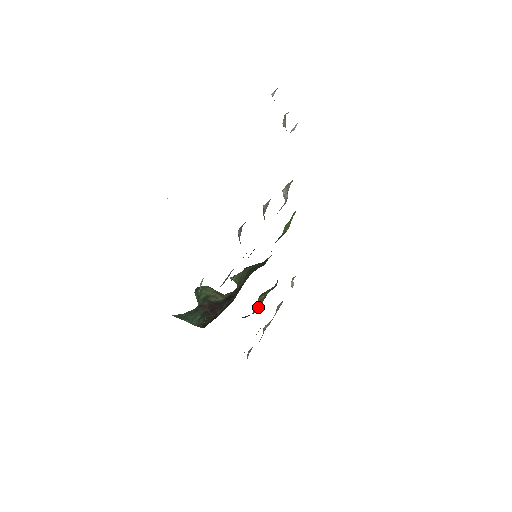
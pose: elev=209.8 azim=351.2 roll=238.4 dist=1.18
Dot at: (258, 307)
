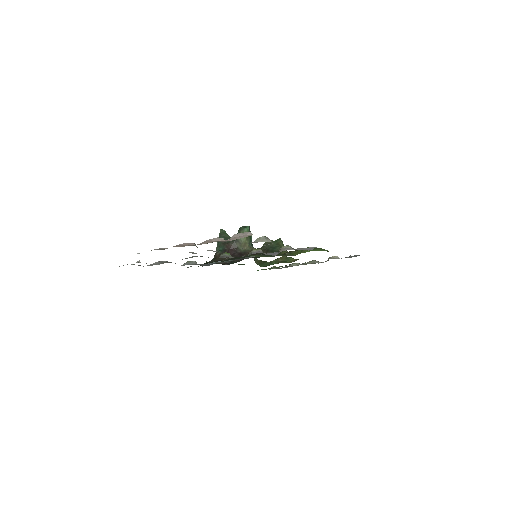
Dot at: (271, 263)
